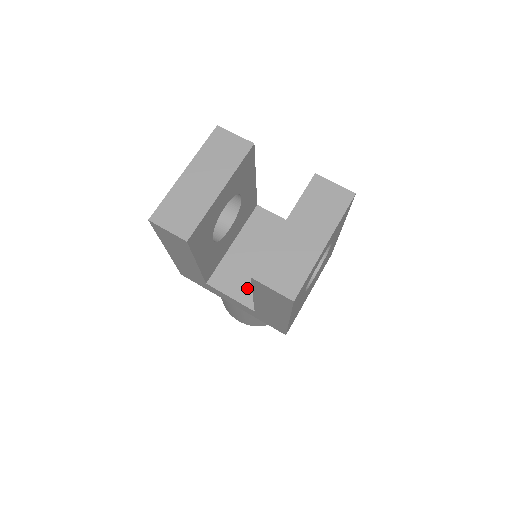
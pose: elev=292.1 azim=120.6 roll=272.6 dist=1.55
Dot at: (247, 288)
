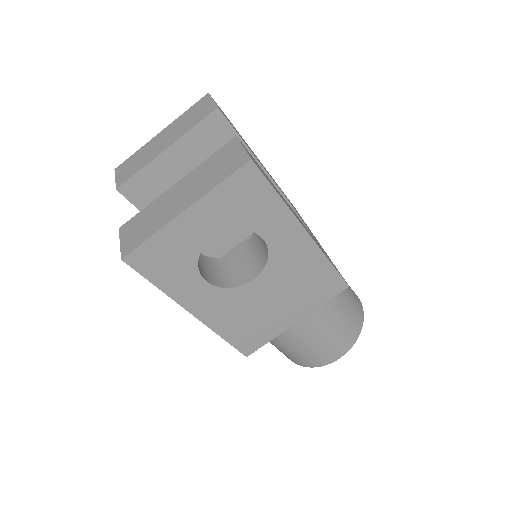
Dot at: occluded
